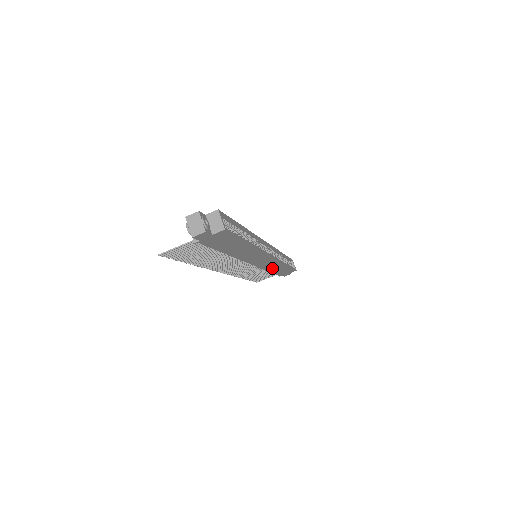
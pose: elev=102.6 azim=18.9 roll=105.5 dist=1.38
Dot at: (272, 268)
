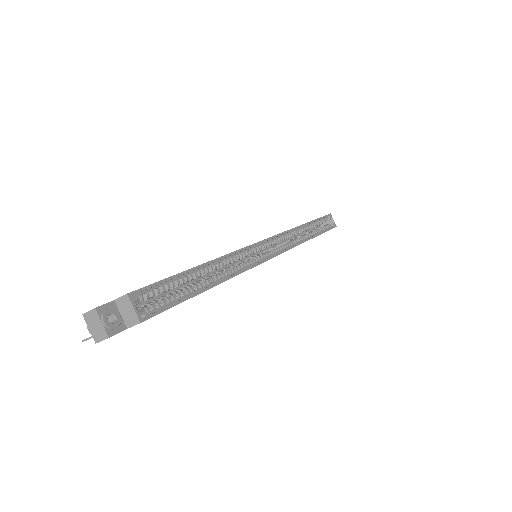
Dot at: occluded
